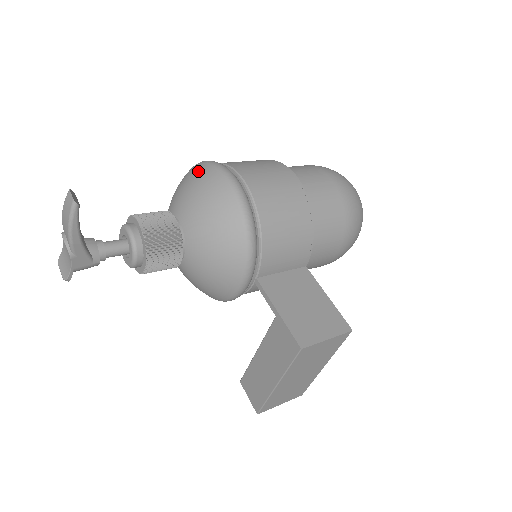
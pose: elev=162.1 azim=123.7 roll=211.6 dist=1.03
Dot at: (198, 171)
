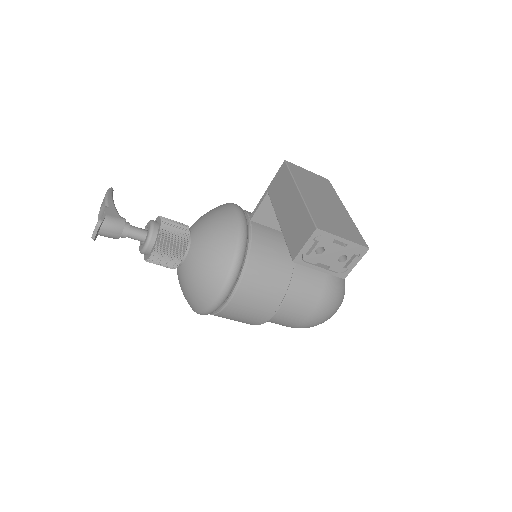
Dot at: occluded
